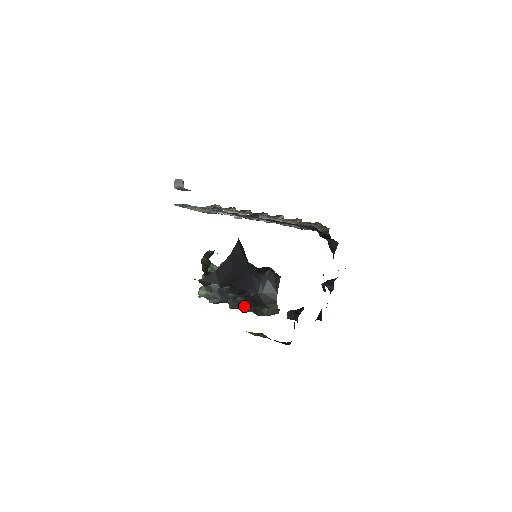
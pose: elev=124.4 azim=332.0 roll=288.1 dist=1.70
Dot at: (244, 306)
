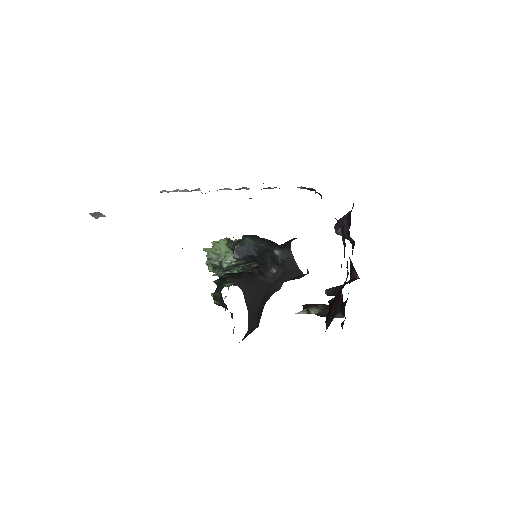
Dot at: occluded
